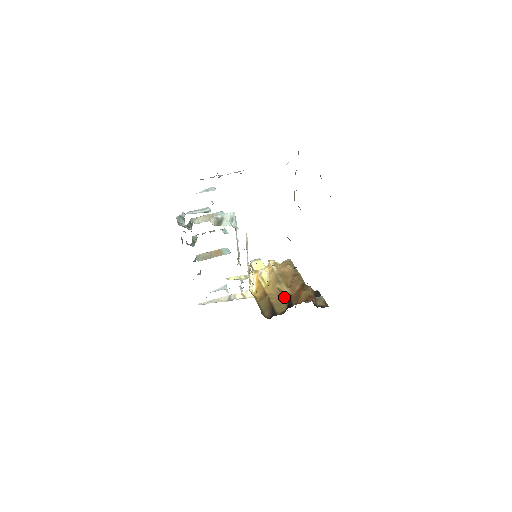
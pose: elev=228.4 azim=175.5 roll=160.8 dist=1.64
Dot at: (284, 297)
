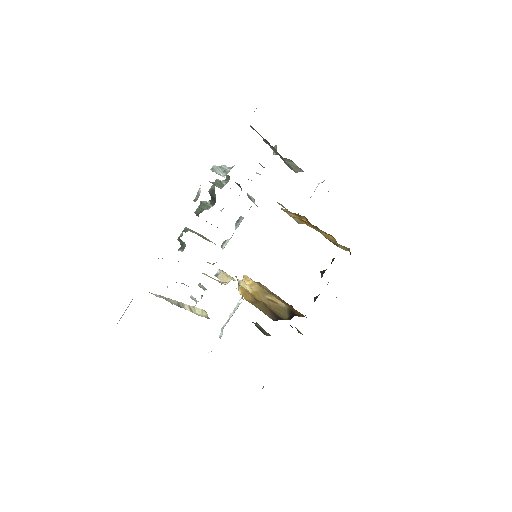
Dot at: (281, 307)
